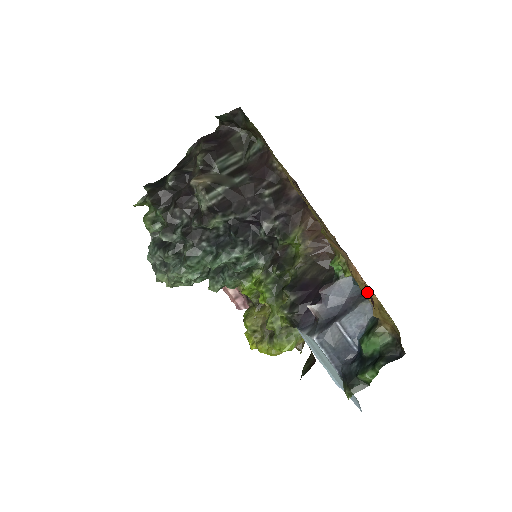
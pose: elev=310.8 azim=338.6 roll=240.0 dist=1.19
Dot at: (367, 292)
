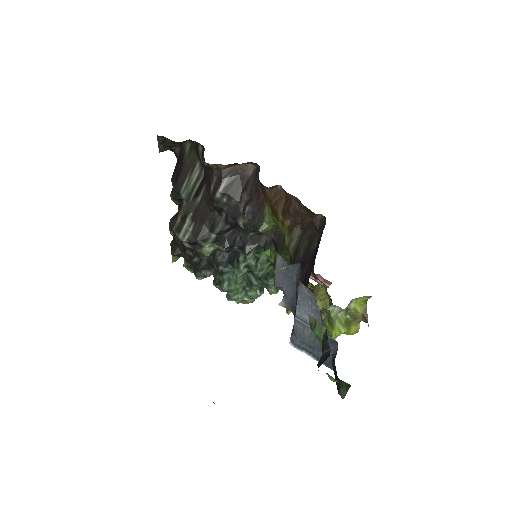
Dot at: occluded
